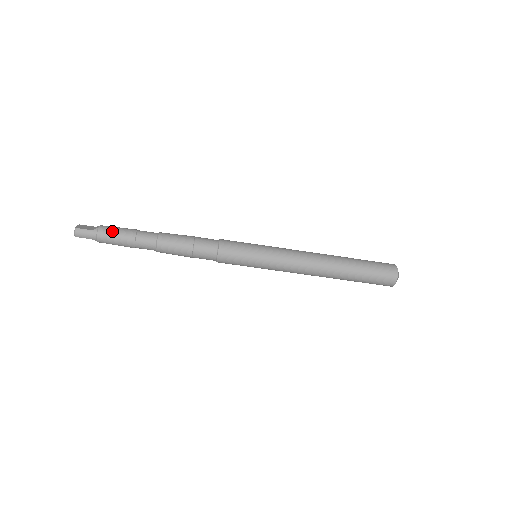
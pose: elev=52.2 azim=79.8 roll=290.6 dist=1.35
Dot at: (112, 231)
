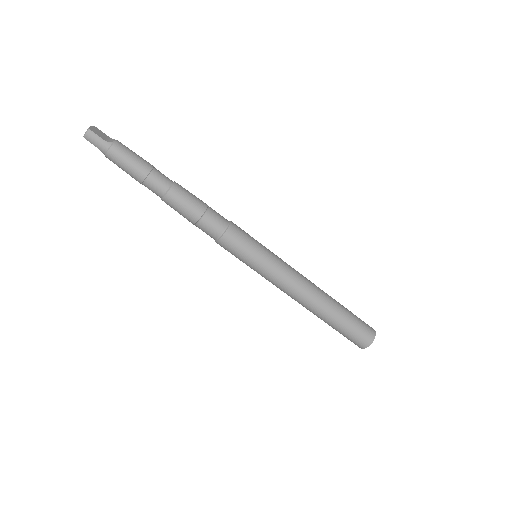
Dot at: (127, 154)
